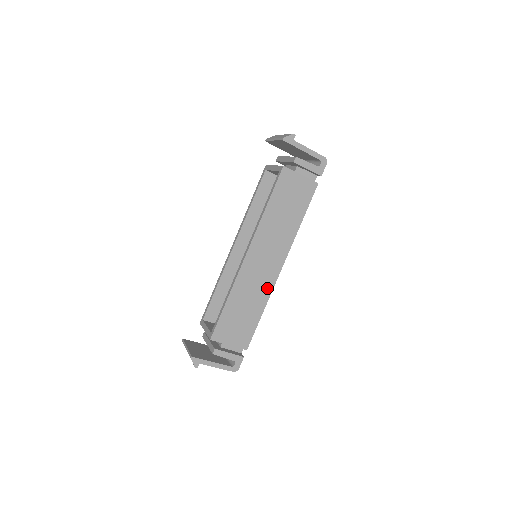
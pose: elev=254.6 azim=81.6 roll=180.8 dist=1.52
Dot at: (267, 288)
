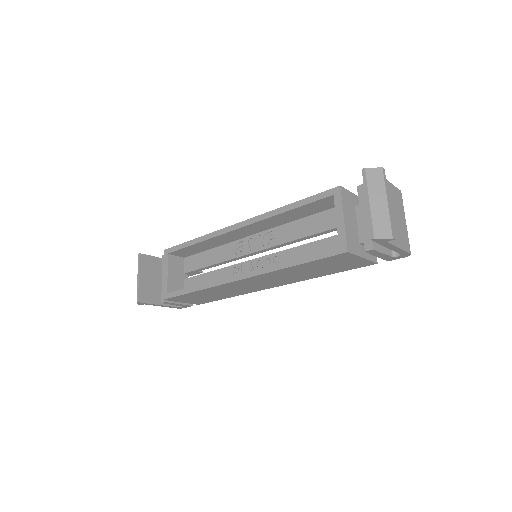
Dot at: (247, 291)
